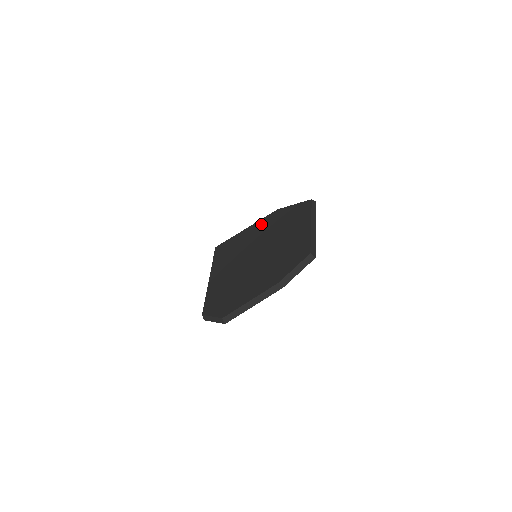
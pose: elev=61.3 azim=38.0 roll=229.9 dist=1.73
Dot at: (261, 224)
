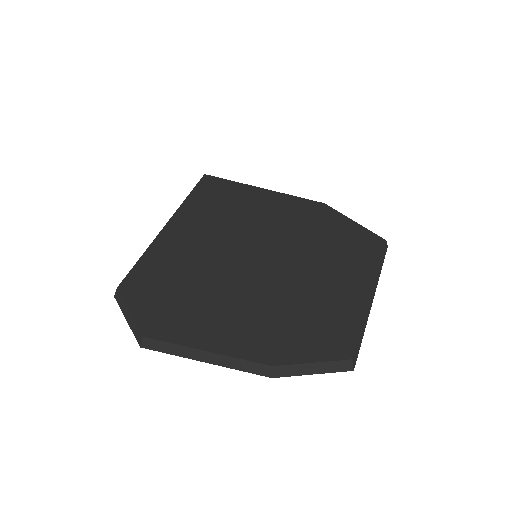
Dot at: (290, 205)
